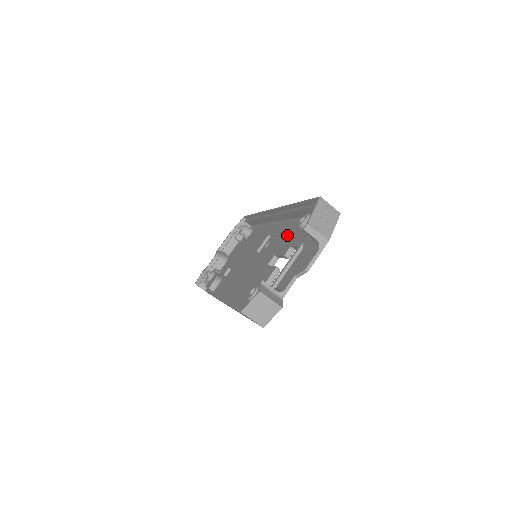
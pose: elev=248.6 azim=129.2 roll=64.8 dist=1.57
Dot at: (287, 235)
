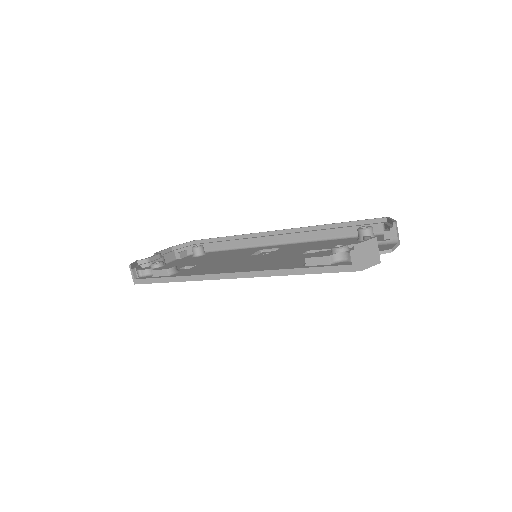
Dot at: (314, 245)
